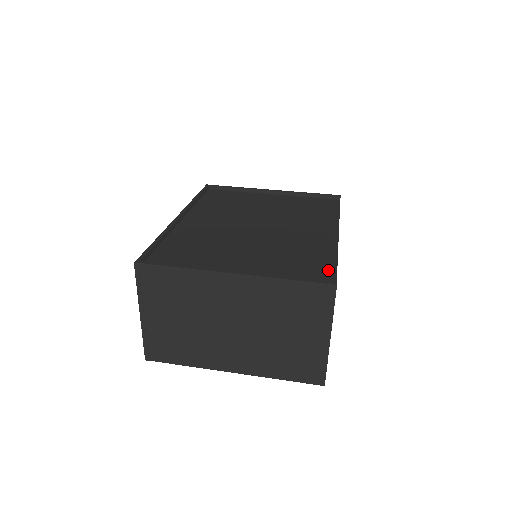
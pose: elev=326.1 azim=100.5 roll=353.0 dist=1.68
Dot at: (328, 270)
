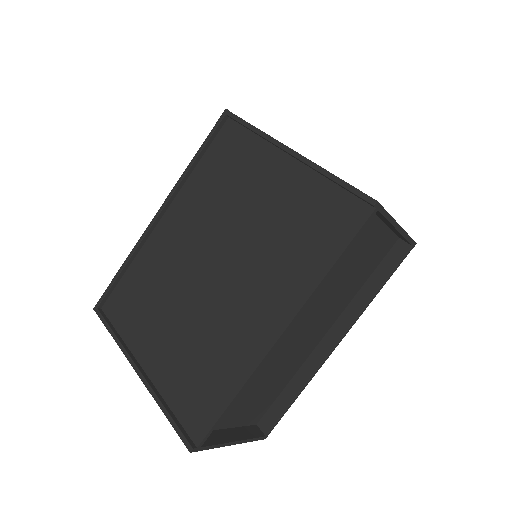
Dot at: (212, 411)
